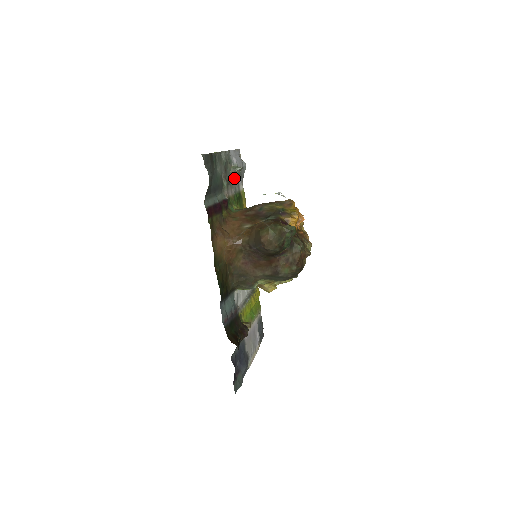
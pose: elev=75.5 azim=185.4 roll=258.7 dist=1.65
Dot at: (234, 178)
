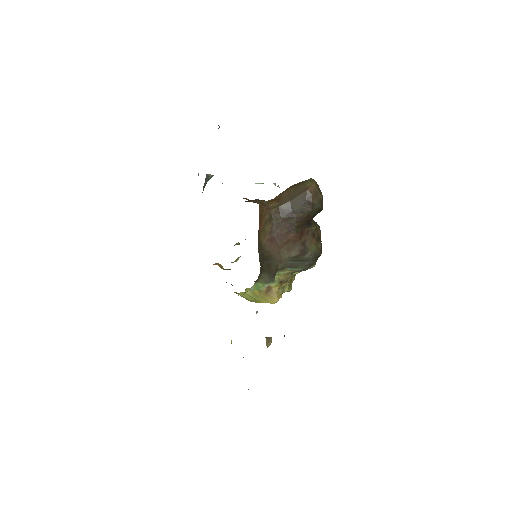
Dot at: (205, 185)
